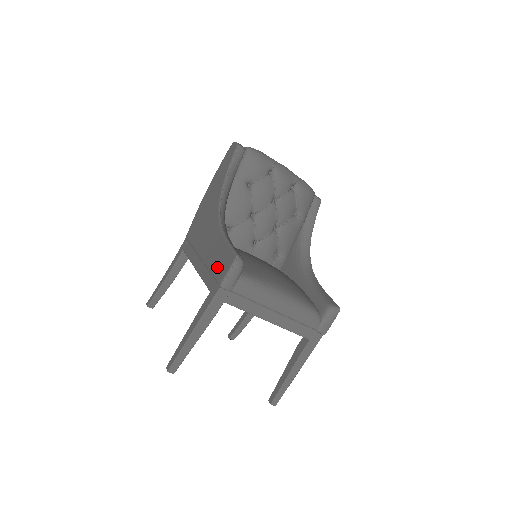
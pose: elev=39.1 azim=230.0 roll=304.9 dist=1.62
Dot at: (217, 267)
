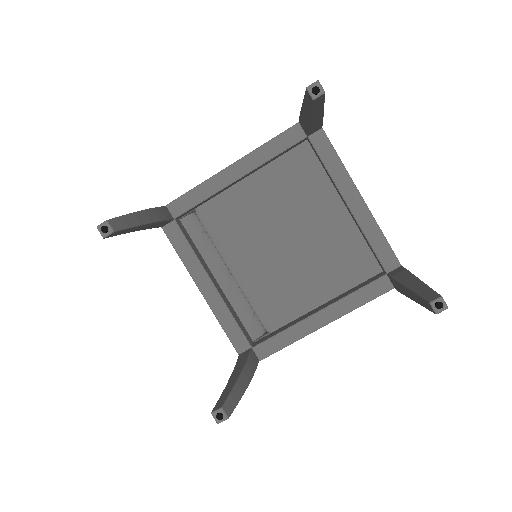
Dot at: occluded
